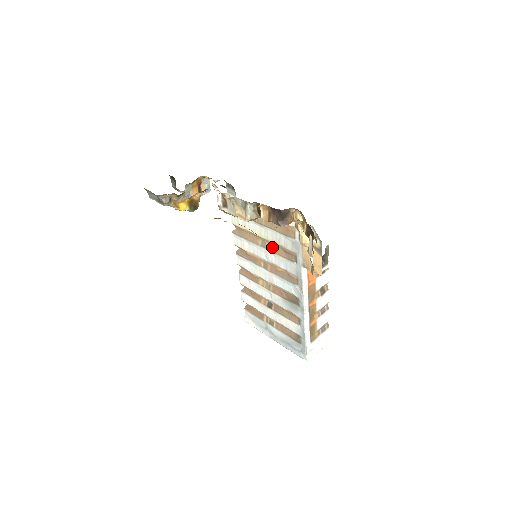
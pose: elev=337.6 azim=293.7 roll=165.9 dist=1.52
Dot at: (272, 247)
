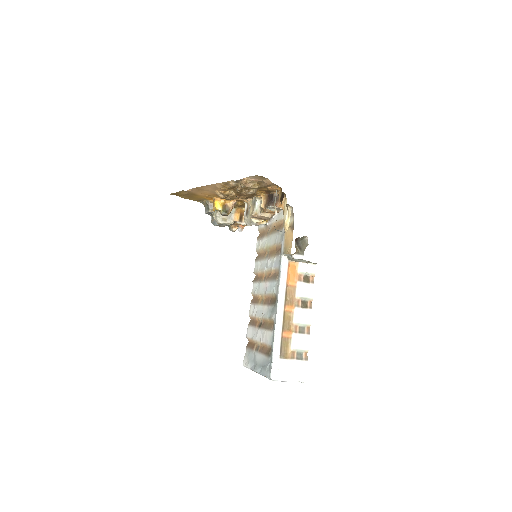
Dot at: (271, 253)
